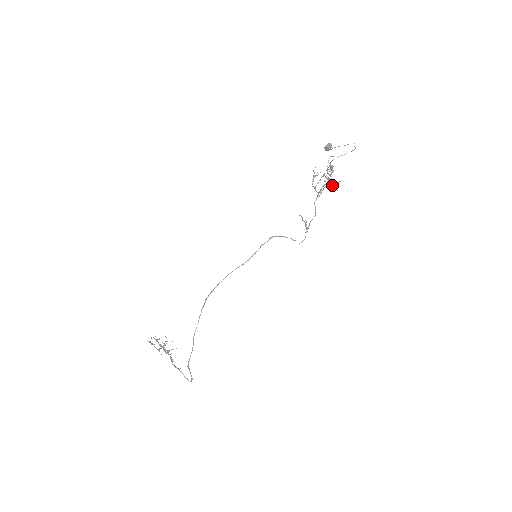
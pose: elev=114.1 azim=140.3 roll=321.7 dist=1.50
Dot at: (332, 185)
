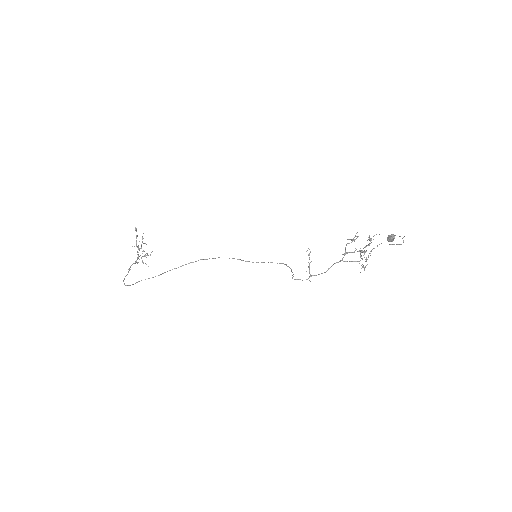
Dot at: occluded
